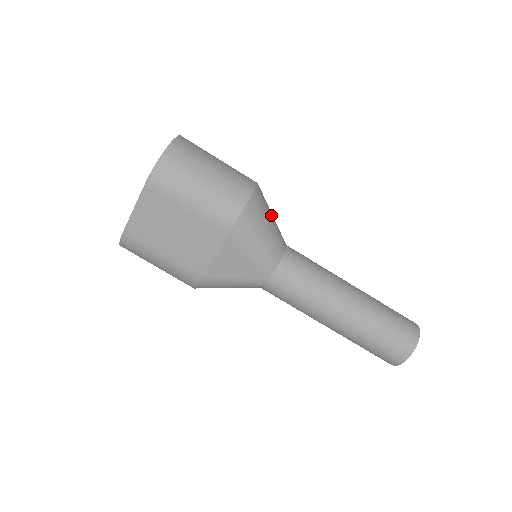
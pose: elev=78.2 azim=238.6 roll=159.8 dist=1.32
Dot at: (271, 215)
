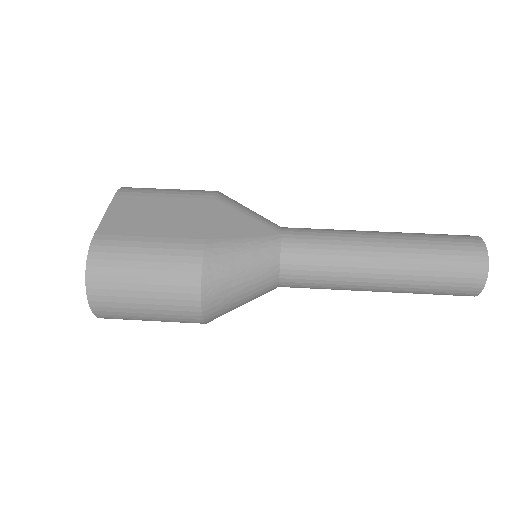
Dot at: occluded
